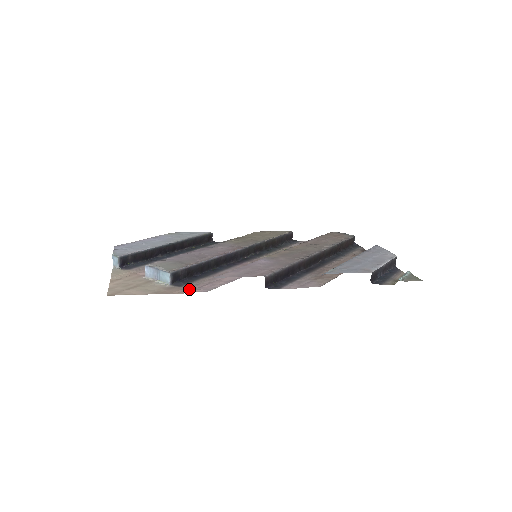
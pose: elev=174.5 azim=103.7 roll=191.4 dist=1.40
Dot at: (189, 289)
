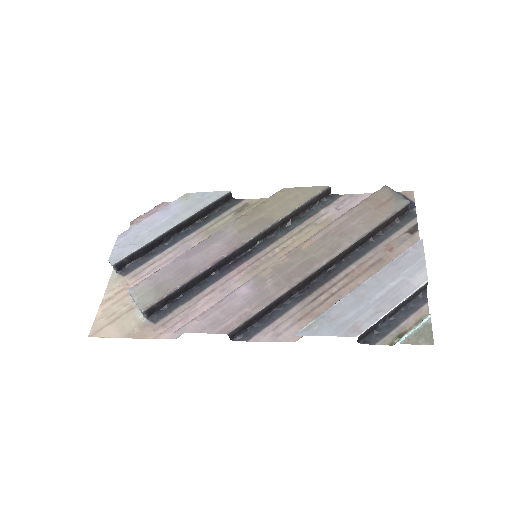
Dot at: (161, 329)
